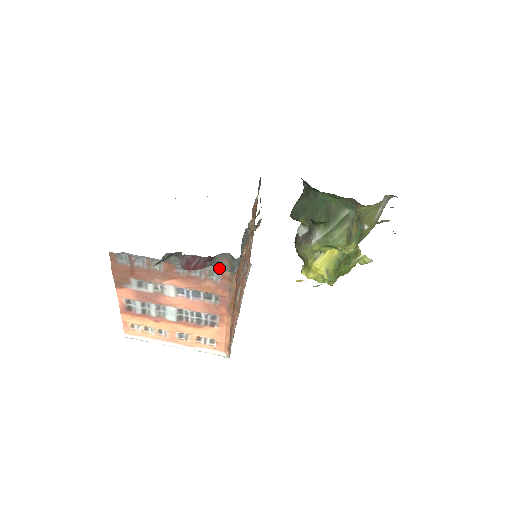
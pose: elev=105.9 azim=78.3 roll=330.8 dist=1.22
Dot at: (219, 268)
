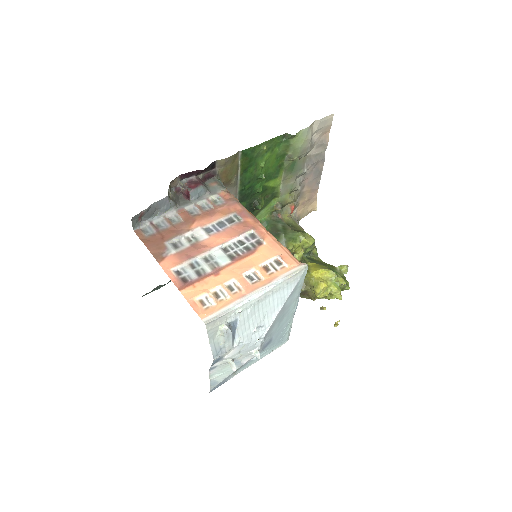
Dot at: (215, 192)
